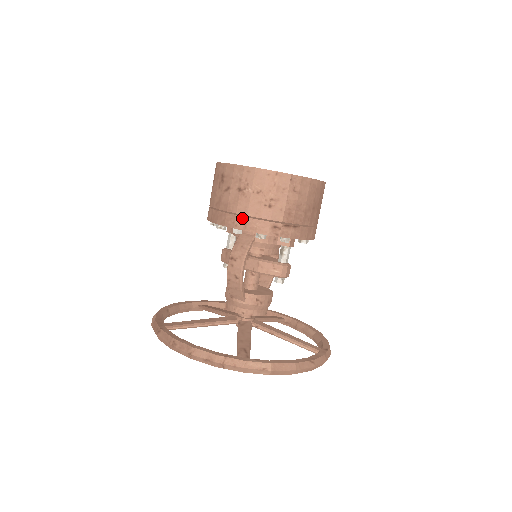
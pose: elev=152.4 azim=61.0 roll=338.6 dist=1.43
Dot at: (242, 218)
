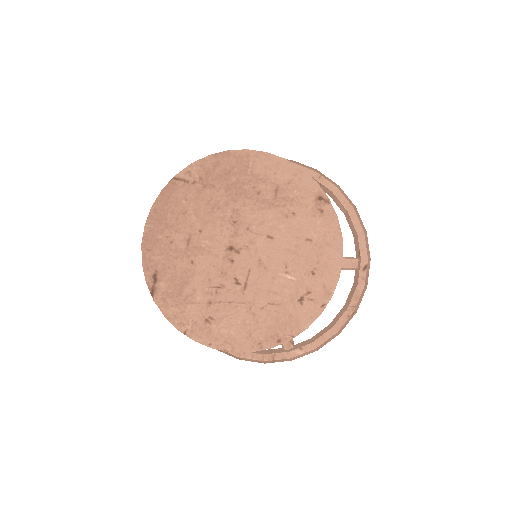
Dot at: occluded
